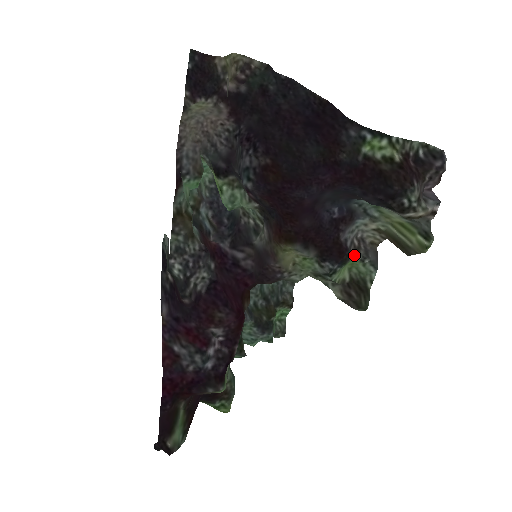
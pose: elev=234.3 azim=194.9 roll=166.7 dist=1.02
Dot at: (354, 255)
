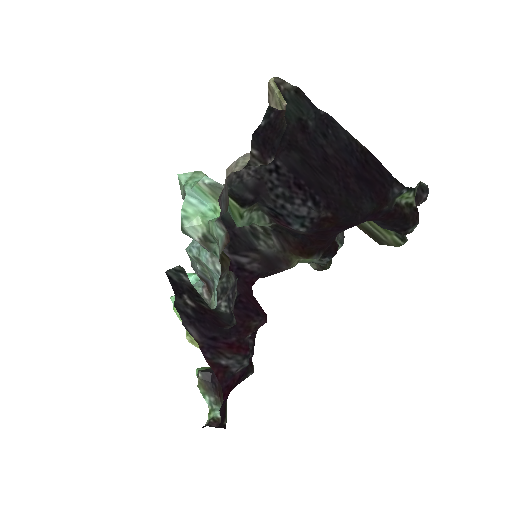
Dot at: occluded
